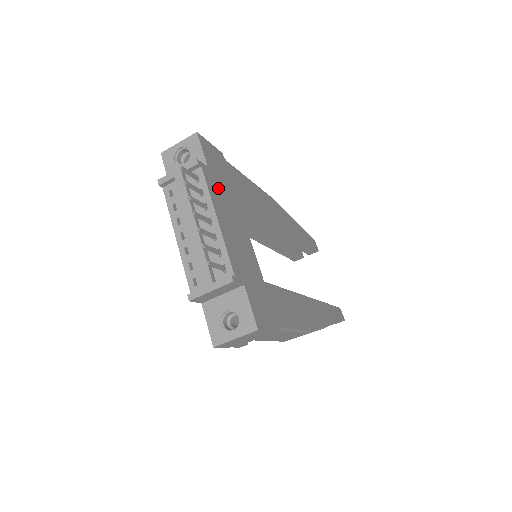
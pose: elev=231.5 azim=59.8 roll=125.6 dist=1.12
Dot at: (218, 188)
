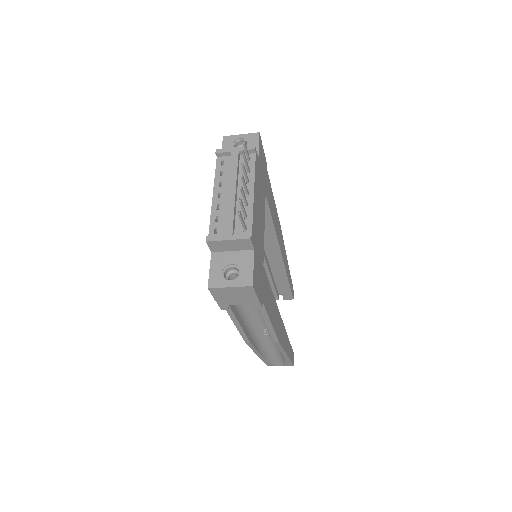
Dot at: (259, 177)
